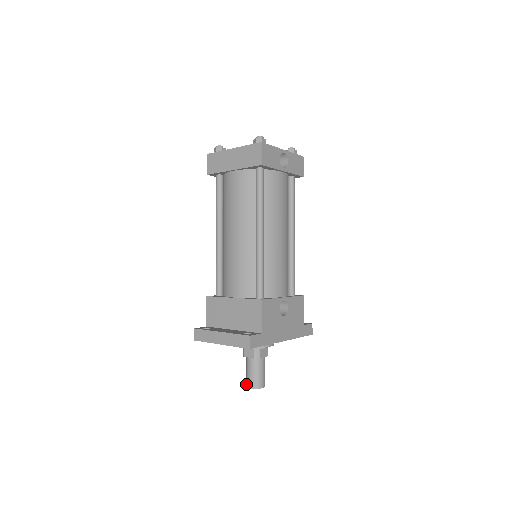
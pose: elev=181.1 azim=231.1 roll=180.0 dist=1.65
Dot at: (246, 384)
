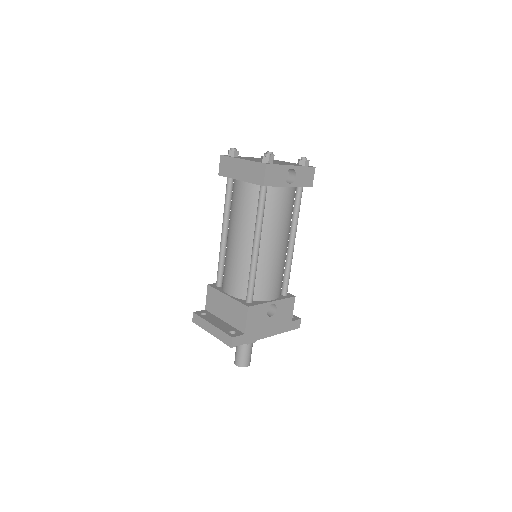
Dot at: occluded
